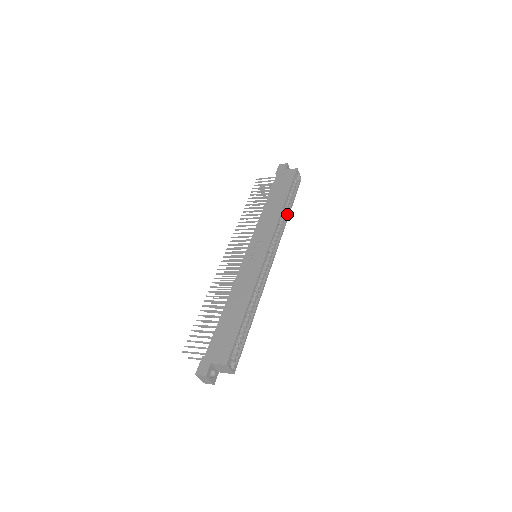
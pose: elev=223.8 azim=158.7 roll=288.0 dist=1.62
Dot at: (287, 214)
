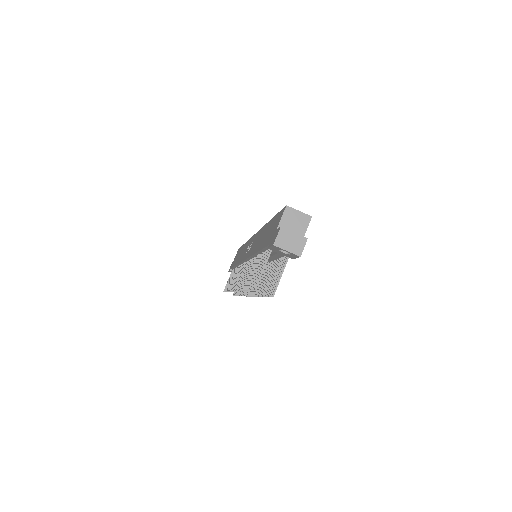
Dot at: occluded
